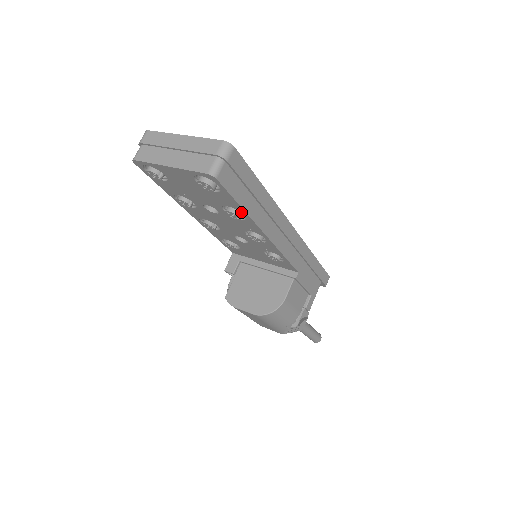
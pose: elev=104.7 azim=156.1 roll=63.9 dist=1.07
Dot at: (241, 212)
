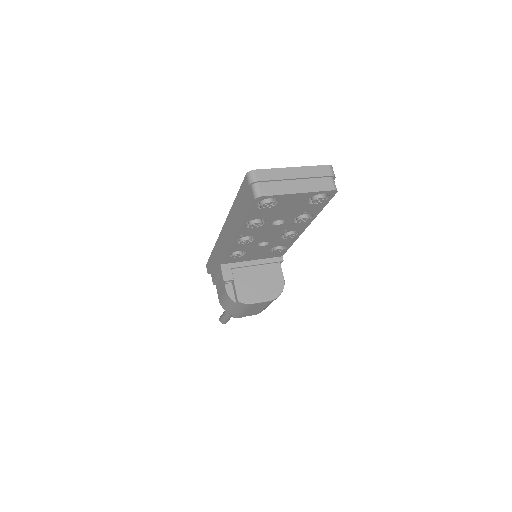
Dot at: (313, 215)
